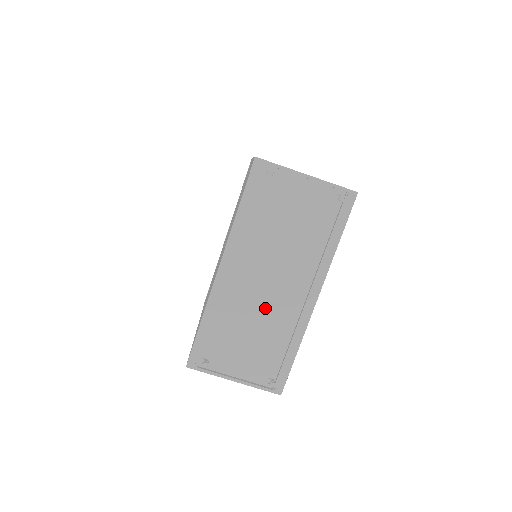
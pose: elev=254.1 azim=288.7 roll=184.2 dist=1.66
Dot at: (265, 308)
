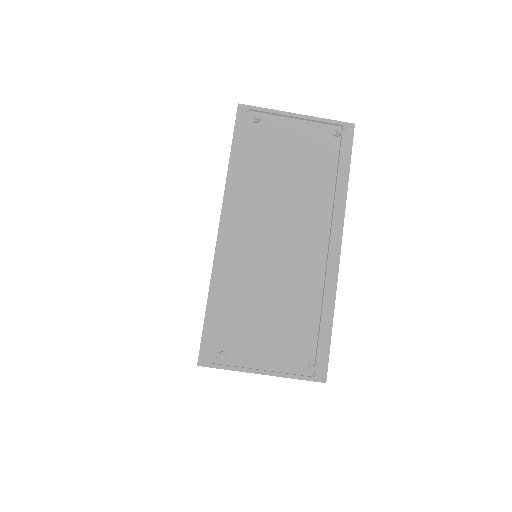
Dot at: (282, 271)
